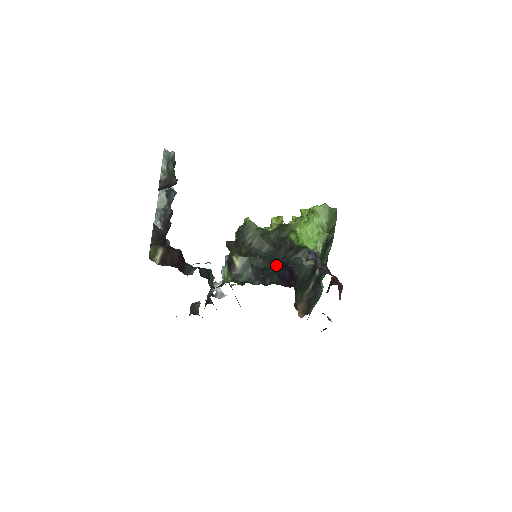
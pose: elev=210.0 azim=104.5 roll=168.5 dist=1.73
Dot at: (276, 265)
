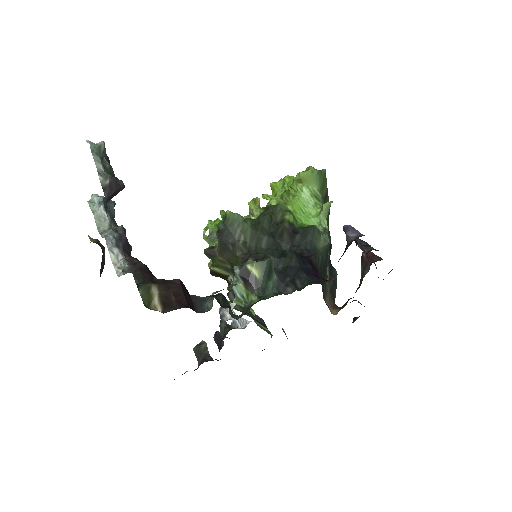
Dot at: (296, 259)
